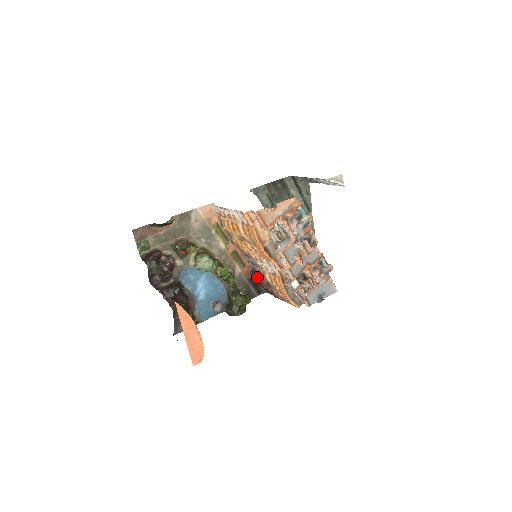
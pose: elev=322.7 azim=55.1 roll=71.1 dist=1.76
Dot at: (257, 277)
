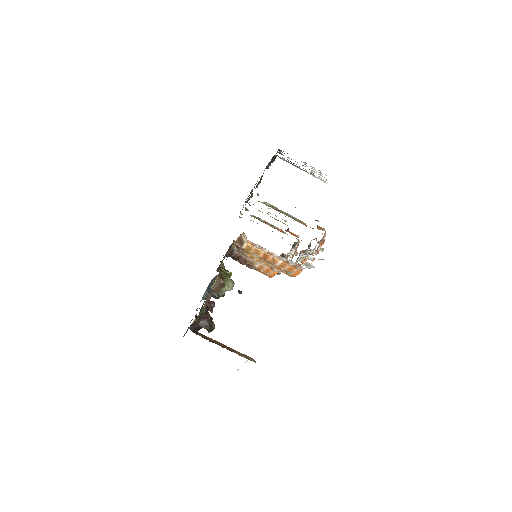
Dot at: (235, 257)
